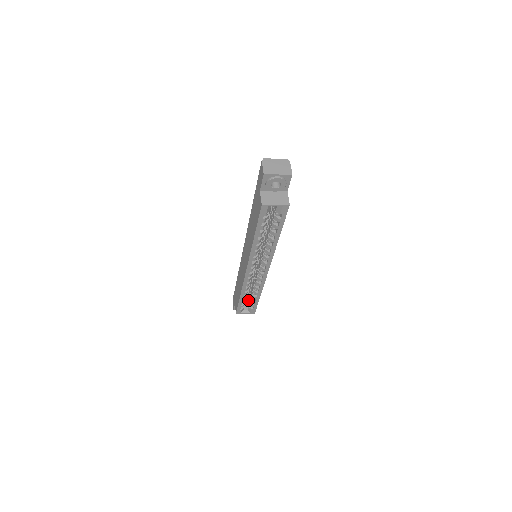
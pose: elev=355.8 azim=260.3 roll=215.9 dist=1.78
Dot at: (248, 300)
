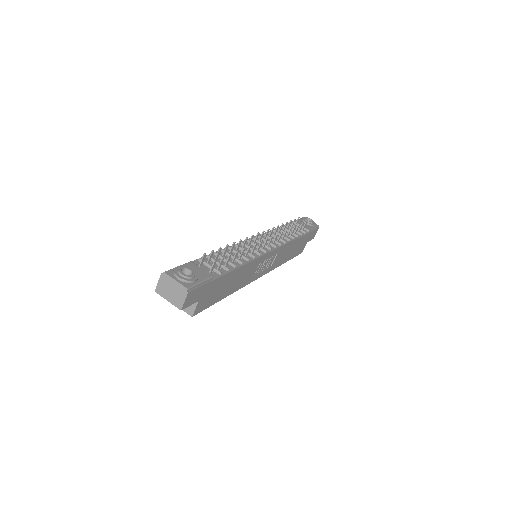
Dot at: occluded
